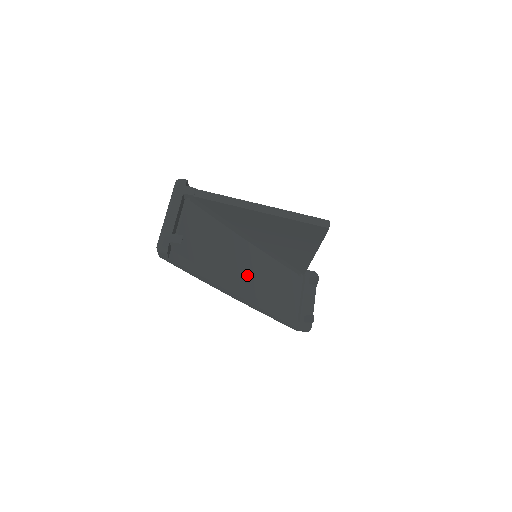
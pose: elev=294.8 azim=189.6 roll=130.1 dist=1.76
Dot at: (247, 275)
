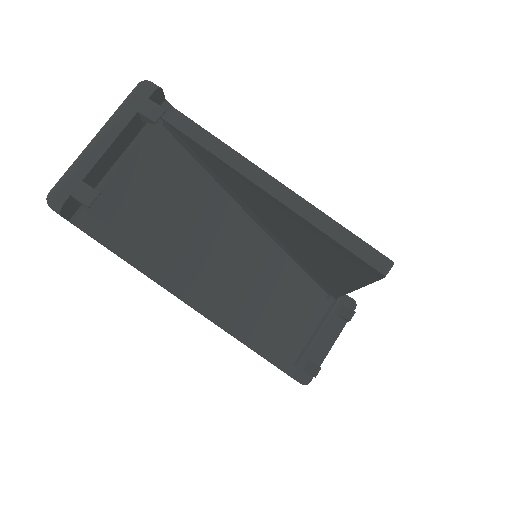
Dot at: (232, 279)
